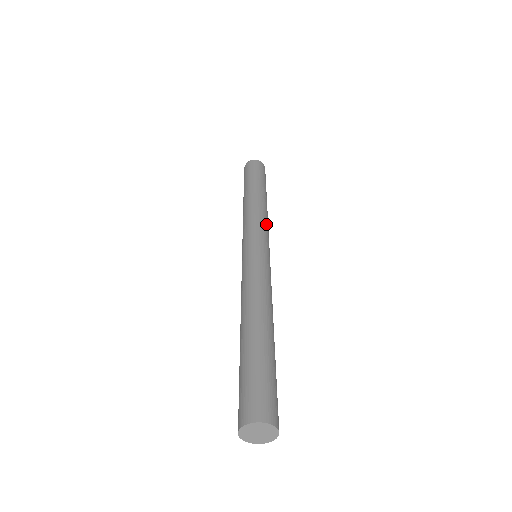
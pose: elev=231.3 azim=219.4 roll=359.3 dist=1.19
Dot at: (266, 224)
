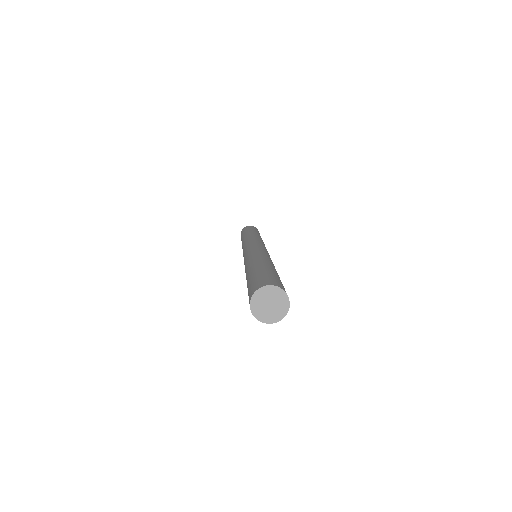
Dot at: occluded
